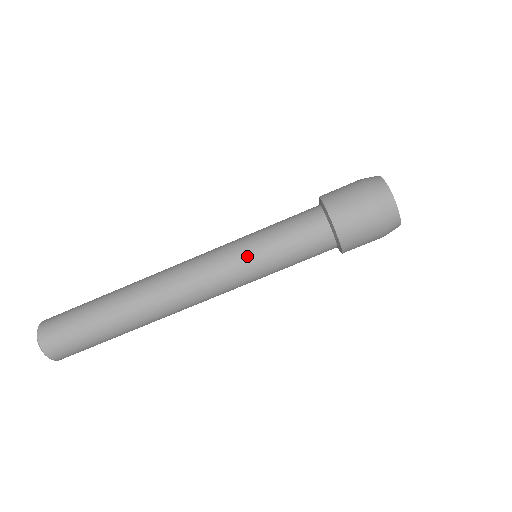
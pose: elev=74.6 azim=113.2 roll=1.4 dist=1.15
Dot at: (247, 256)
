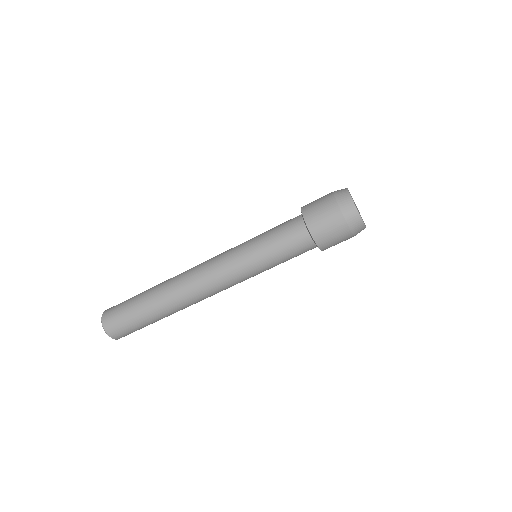
Dot at: (257, 273)
